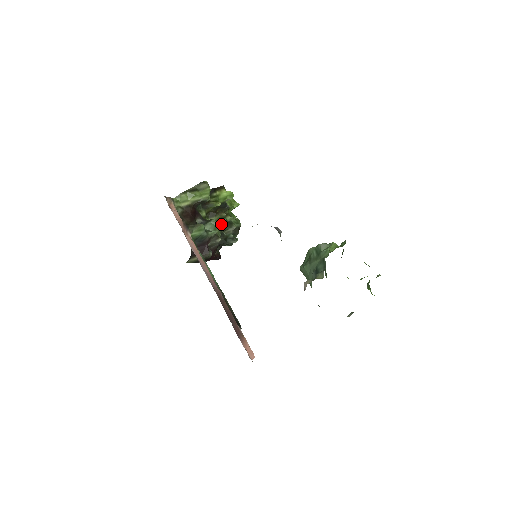
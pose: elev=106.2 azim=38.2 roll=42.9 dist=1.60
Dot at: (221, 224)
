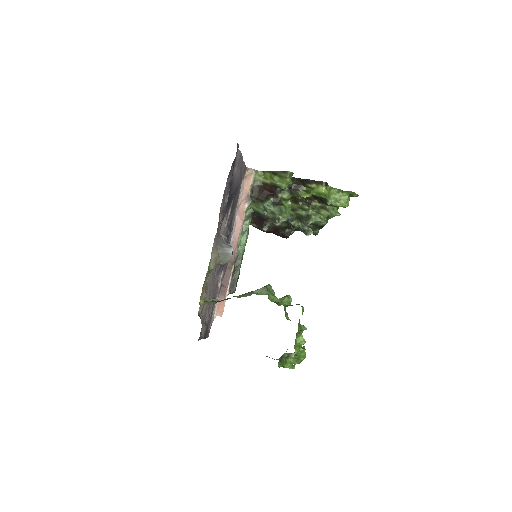
Dot at: (298, 213)
